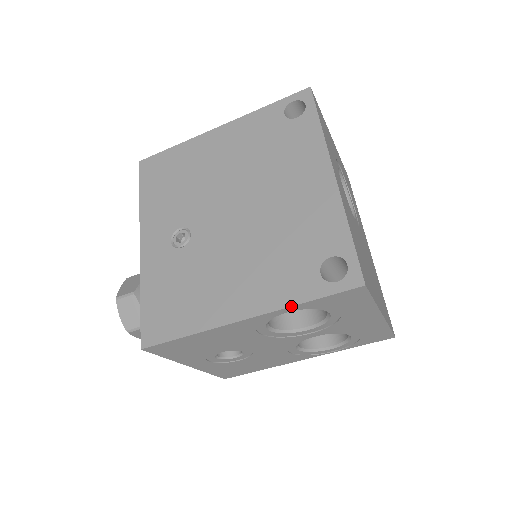
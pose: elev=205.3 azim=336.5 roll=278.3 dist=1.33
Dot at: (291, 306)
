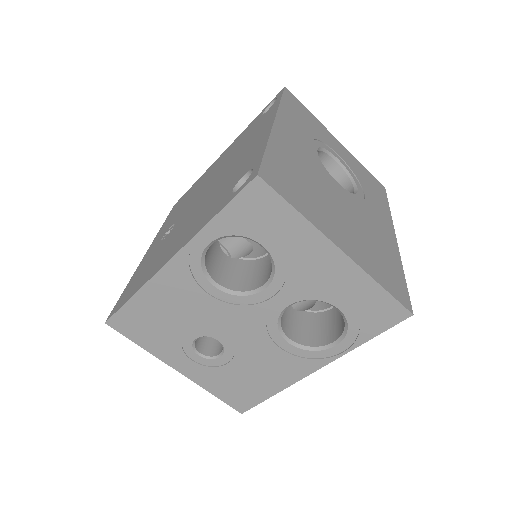
Dot at: (202, 228)
